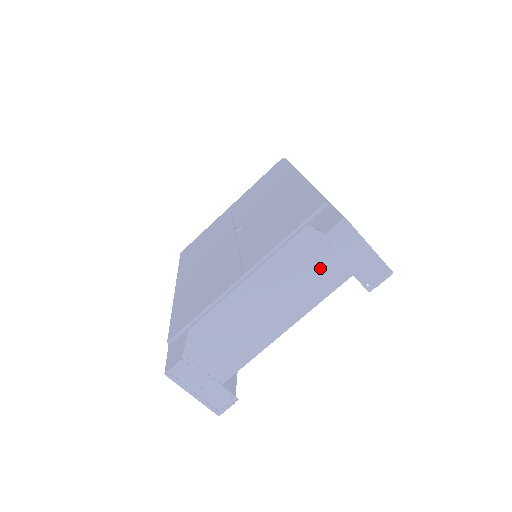
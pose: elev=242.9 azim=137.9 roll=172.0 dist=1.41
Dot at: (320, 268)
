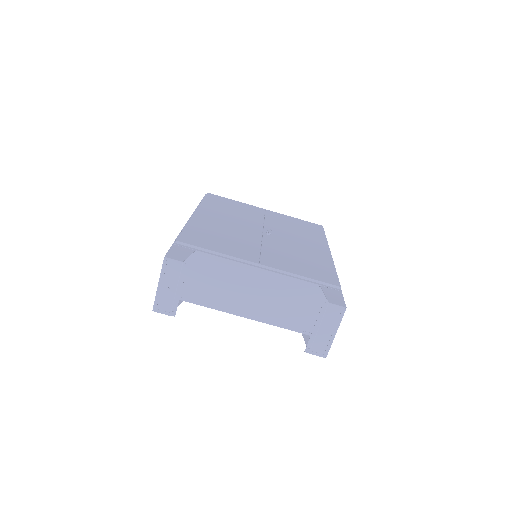
Dot at: (294, 310)
